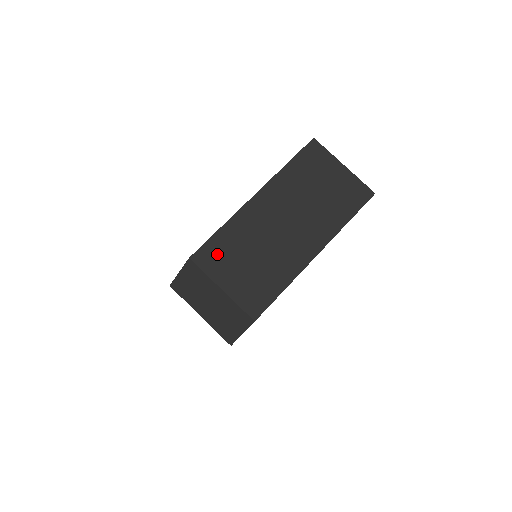
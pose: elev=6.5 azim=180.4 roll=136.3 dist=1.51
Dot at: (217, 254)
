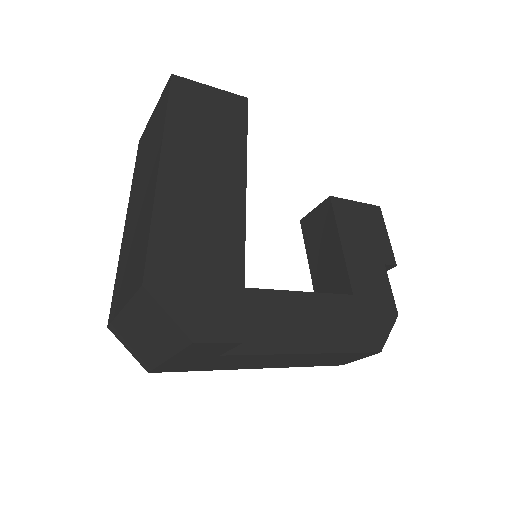
Dot at: (117, 293)
